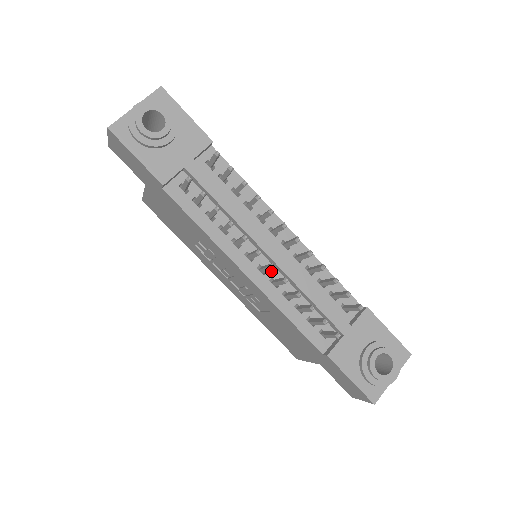
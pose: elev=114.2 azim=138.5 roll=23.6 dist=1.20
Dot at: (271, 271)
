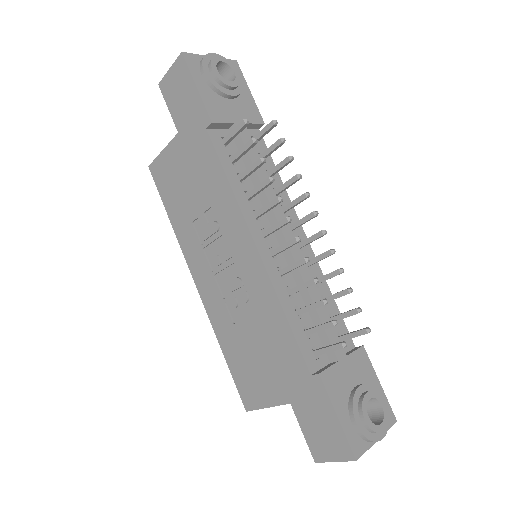
Dot at: (281, 260)
